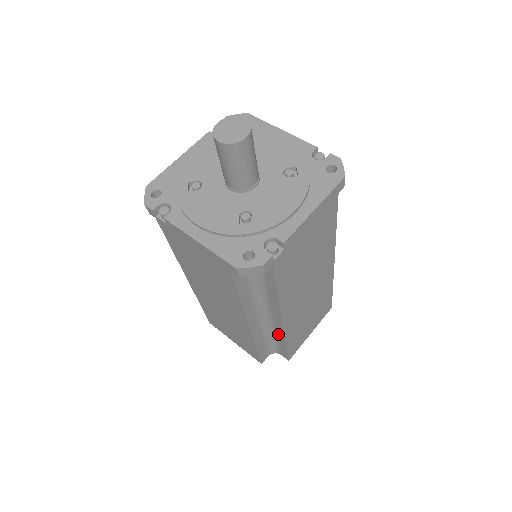
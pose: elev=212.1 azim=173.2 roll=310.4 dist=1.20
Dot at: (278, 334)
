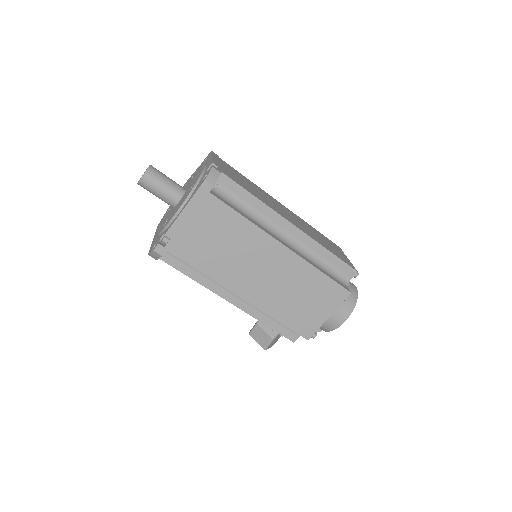
Dot at: (314, 249)
